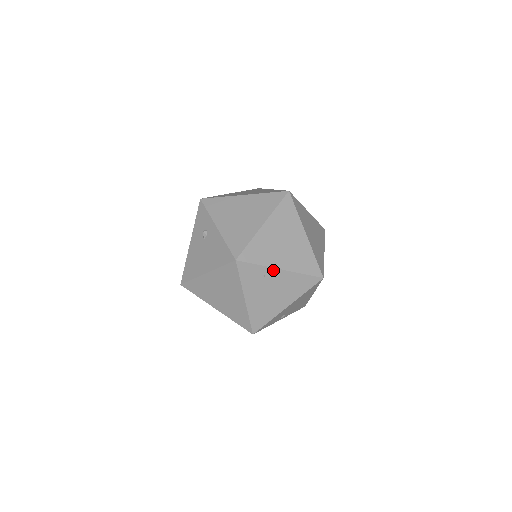
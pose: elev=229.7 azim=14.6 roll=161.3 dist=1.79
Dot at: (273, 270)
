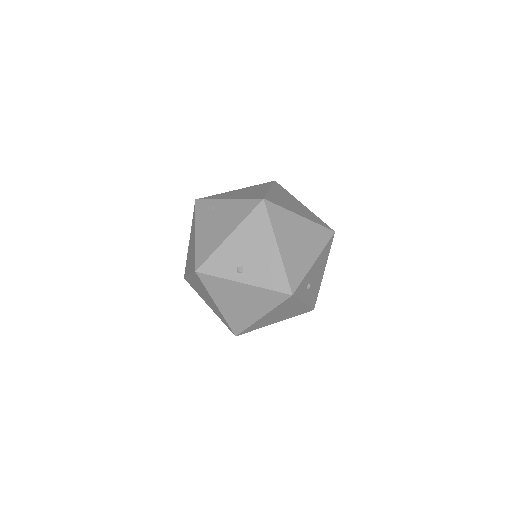
Dot at: (221, 201)
